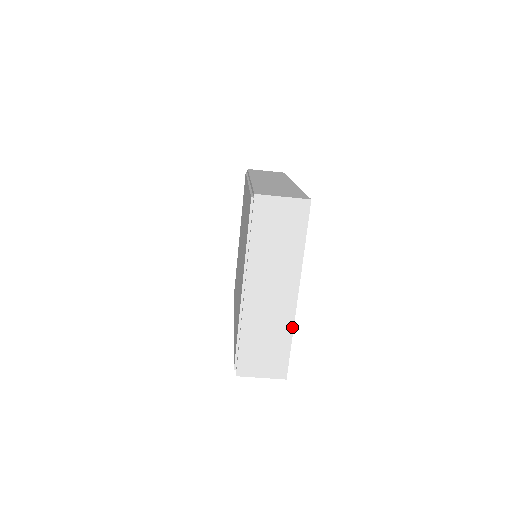
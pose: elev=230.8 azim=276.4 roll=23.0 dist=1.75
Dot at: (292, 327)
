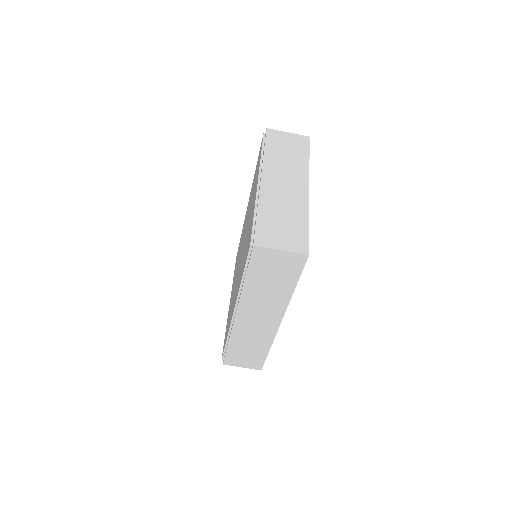
Dot at: (308, 211)
